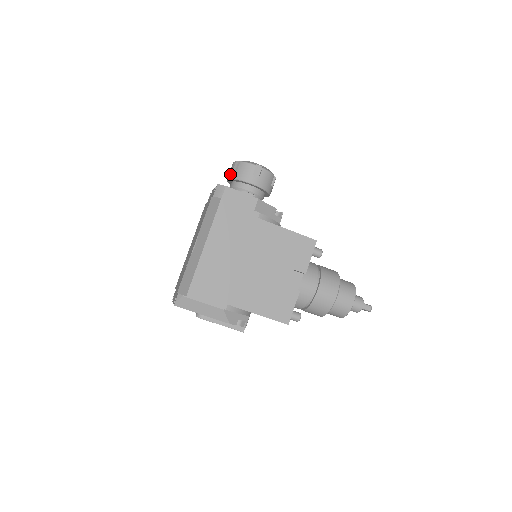
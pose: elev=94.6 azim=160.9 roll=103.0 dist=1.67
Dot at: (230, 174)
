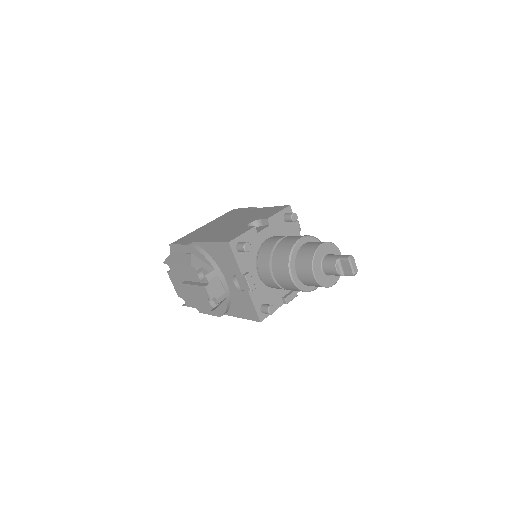
Dot at: occluded
